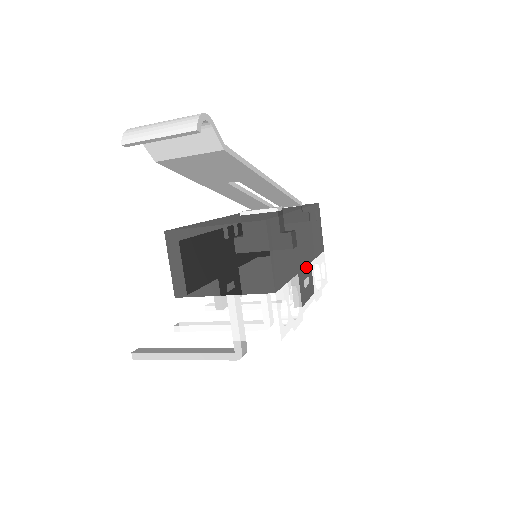
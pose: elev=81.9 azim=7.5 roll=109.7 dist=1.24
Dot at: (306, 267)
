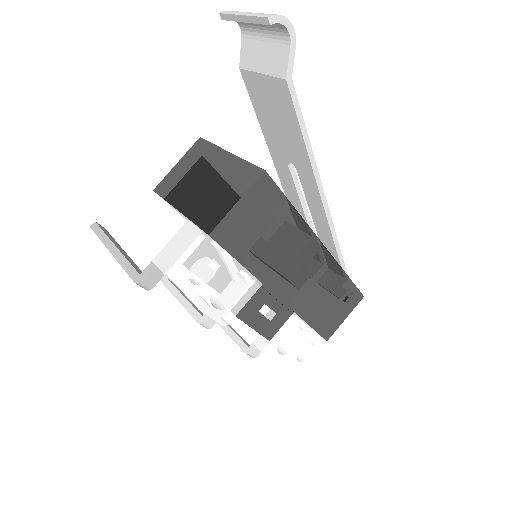
Dot at: (282, 302)
